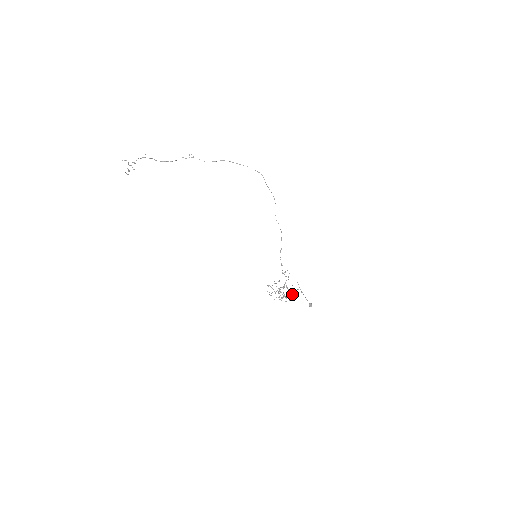
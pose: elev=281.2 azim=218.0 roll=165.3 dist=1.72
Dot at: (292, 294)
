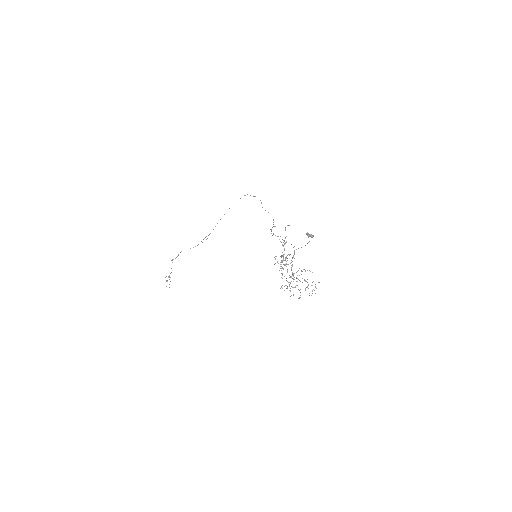
Dot at: occluded
